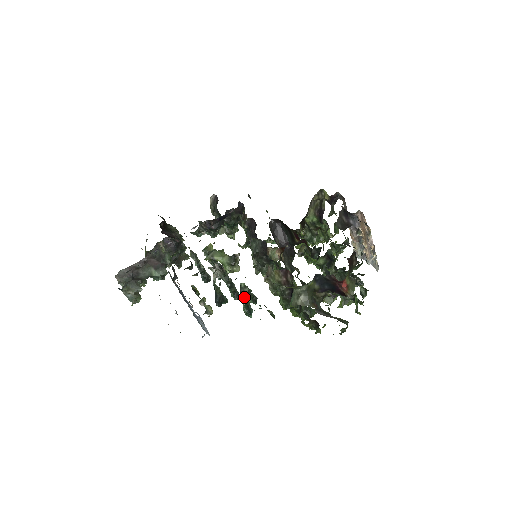
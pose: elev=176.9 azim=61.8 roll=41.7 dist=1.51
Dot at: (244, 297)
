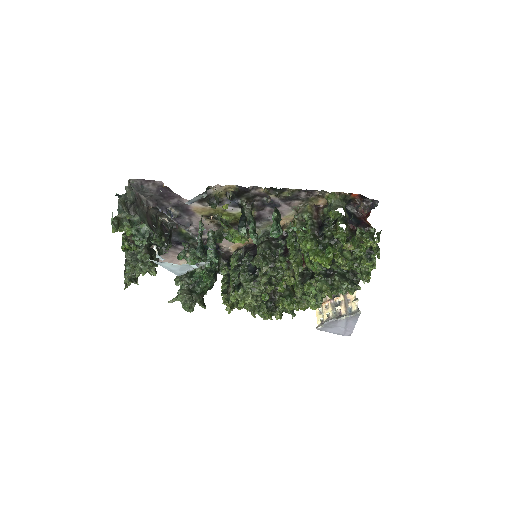
Dot at: (278, 214)
